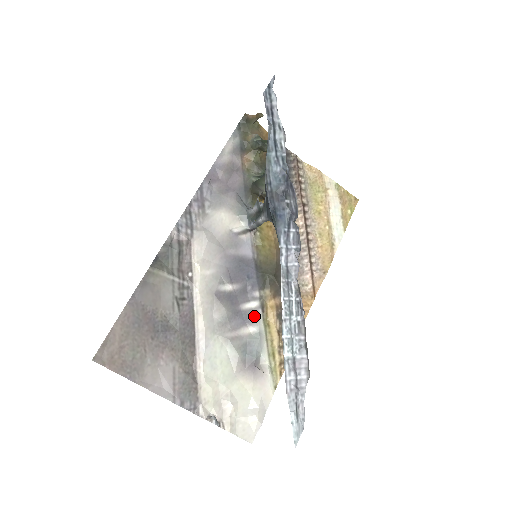
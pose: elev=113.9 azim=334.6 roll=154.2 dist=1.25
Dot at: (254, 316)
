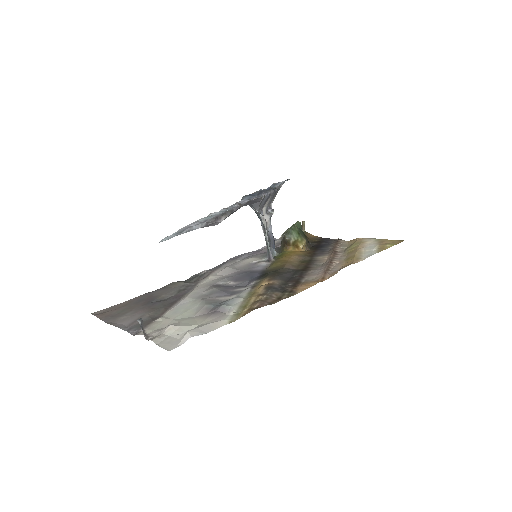
Dot at: (241, 291)
